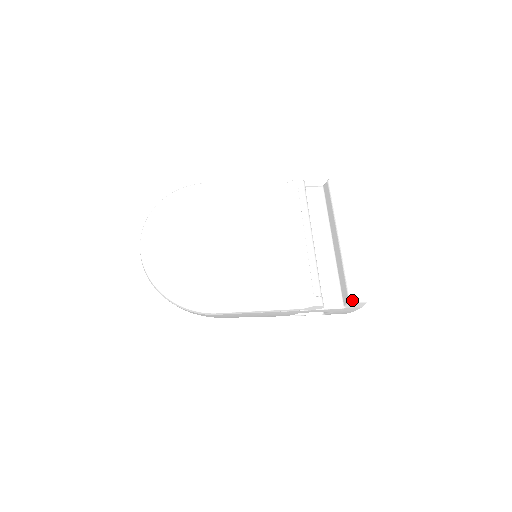
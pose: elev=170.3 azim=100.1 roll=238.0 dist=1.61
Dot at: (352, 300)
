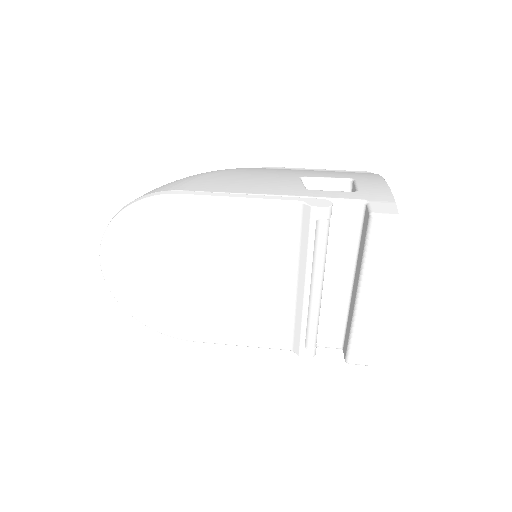
Dot at: (348, 363)
